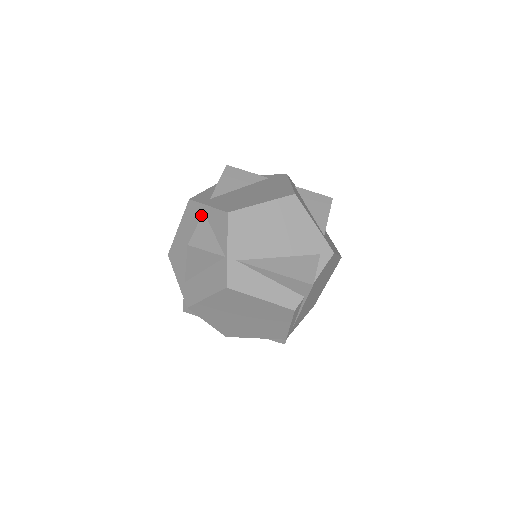
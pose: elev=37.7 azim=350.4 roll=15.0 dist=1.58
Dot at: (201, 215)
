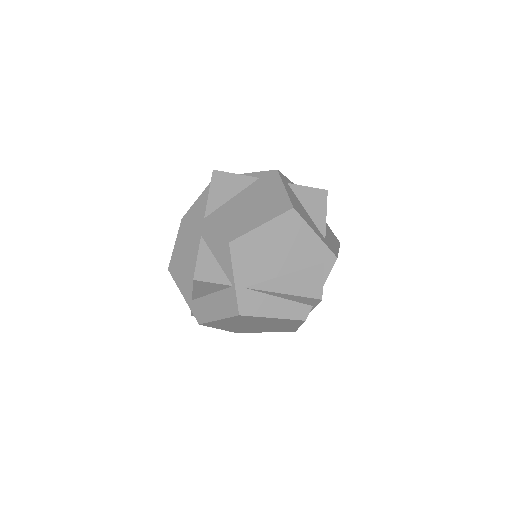
Dot at: (199, 238)
